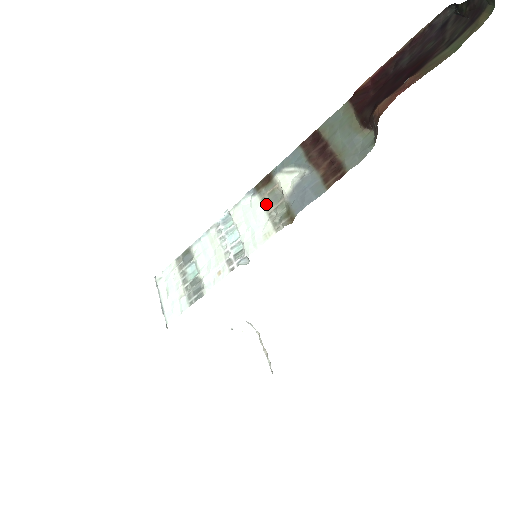
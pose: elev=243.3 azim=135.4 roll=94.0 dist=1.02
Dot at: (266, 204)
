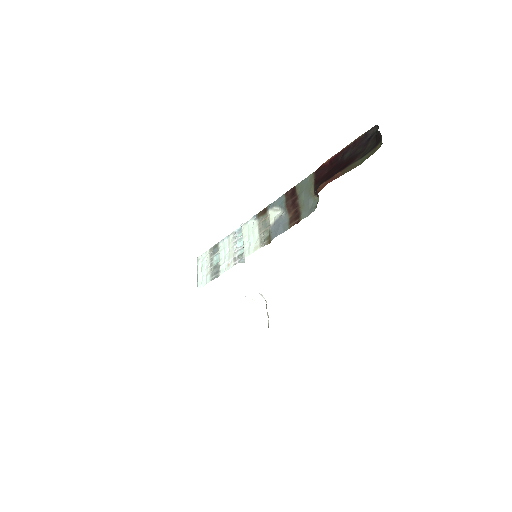
Dot at: (260, 228)
